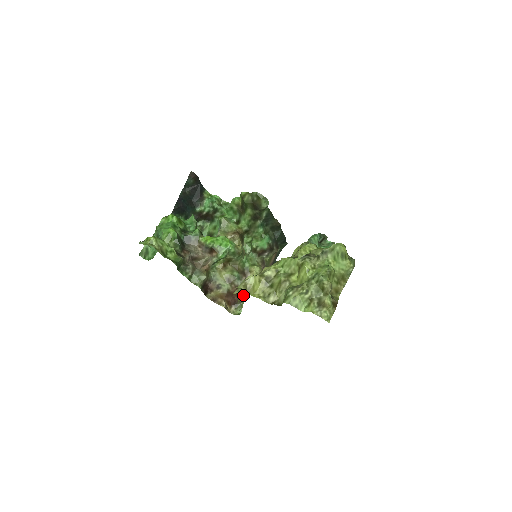
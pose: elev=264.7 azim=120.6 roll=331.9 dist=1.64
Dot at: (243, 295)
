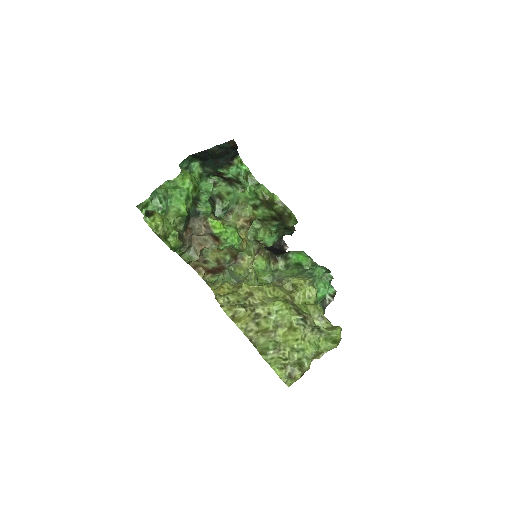
Dot at: (226, 292)
